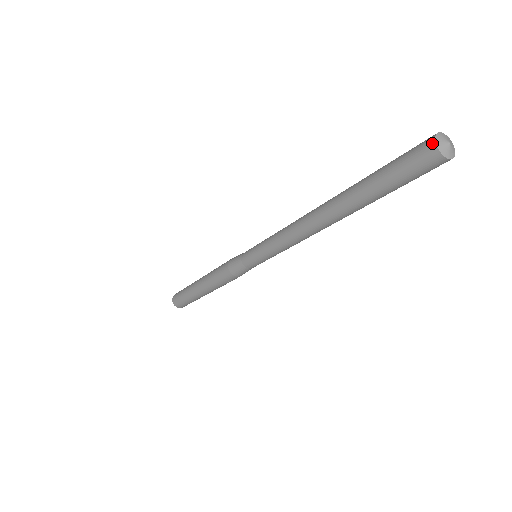
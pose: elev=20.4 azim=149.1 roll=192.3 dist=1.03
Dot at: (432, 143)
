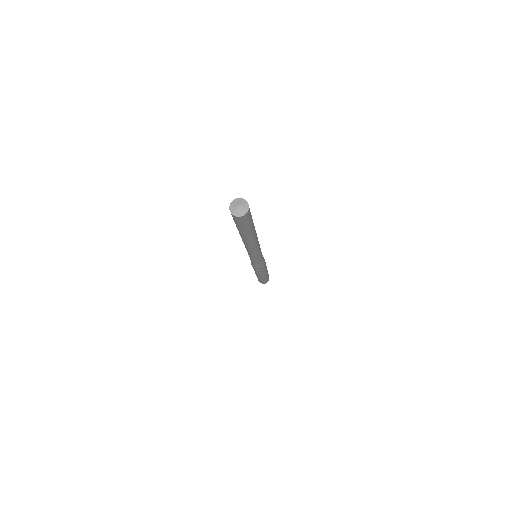
Dot at: (230, 204)
